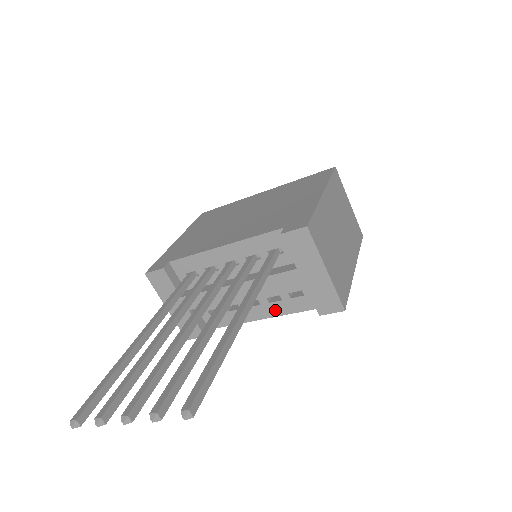
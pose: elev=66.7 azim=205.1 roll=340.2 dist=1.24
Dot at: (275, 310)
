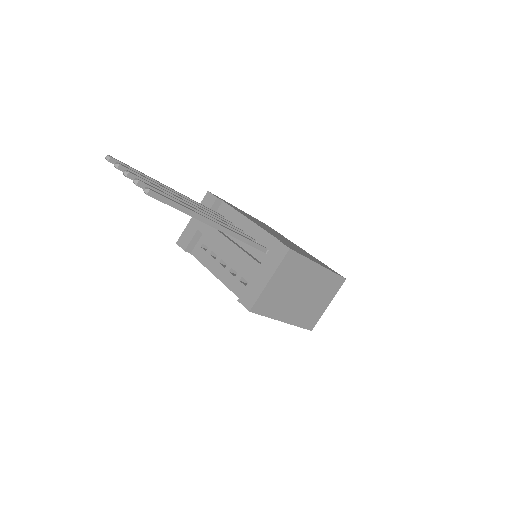
Dot at: (226, 278)
